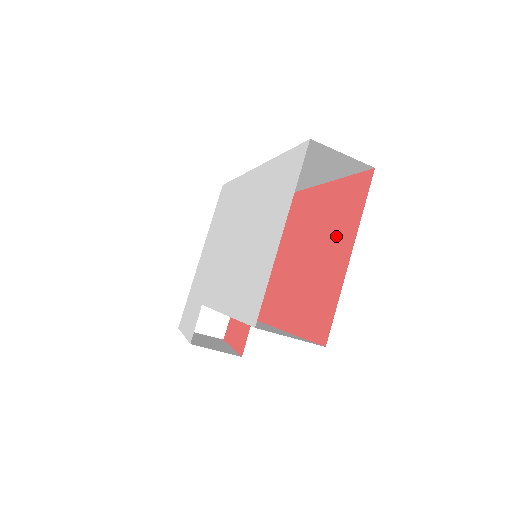
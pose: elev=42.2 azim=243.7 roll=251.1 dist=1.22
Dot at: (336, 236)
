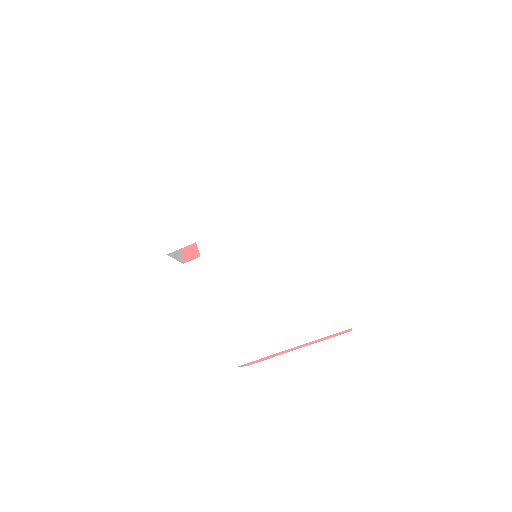
Dot at: occluded
